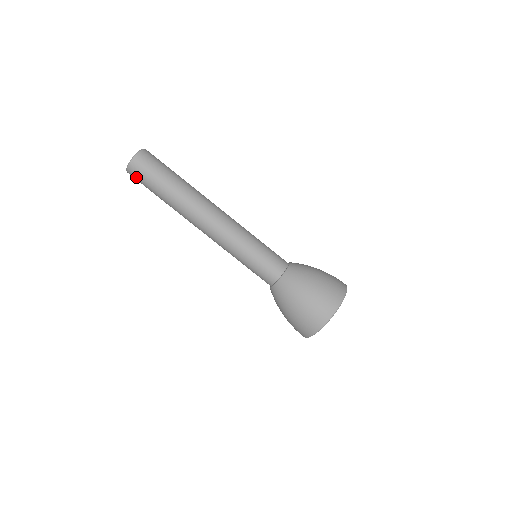
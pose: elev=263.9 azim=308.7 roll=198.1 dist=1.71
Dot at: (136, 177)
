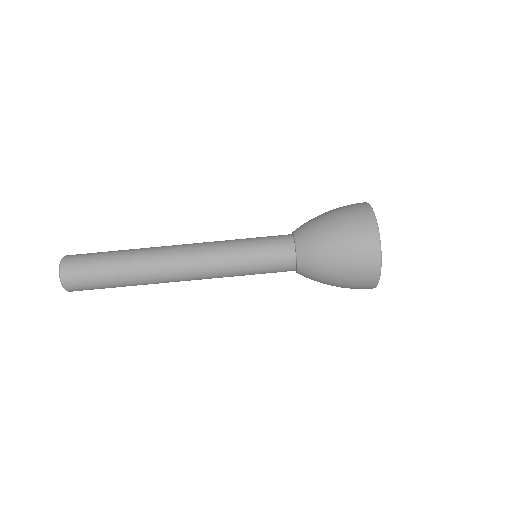
Dot at: (78, 285)
